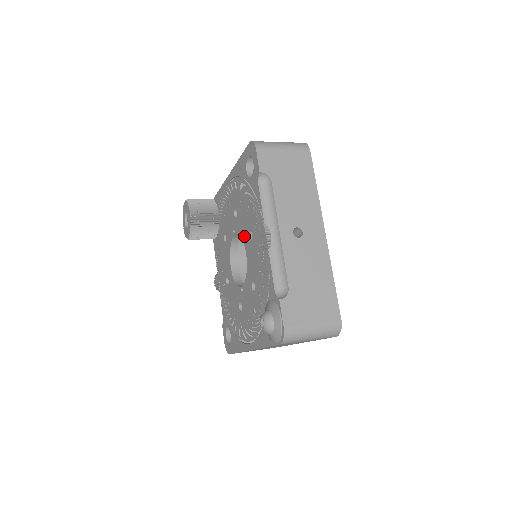
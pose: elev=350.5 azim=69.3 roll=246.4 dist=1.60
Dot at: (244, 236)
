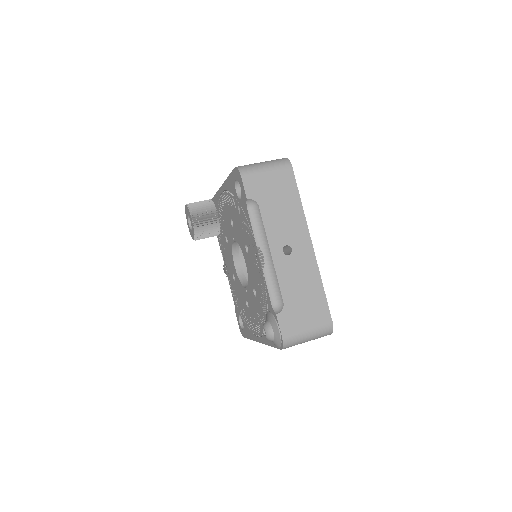
Dot at: (242, 247)
